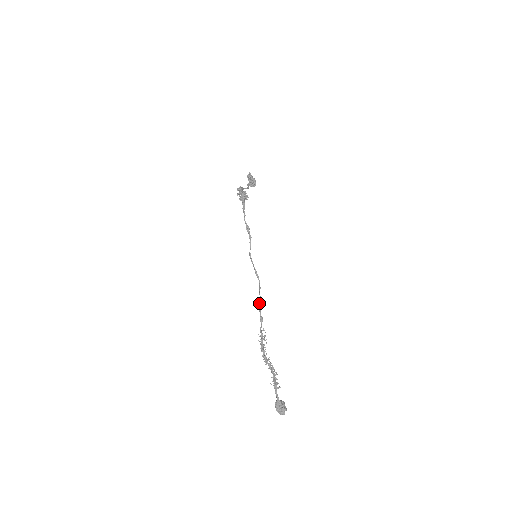
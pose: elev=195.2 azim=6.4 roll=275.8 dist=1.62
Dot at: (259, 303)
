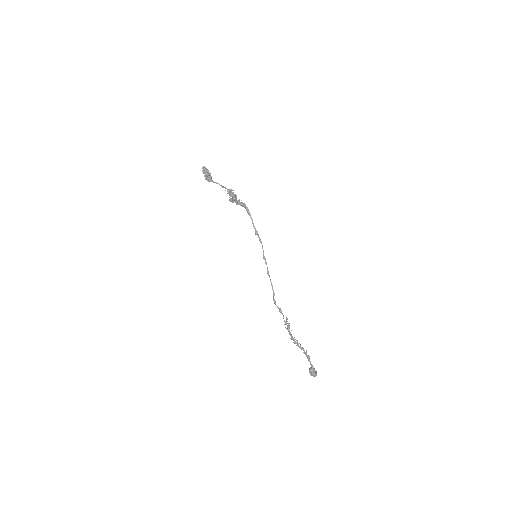
Dot at: occluded
